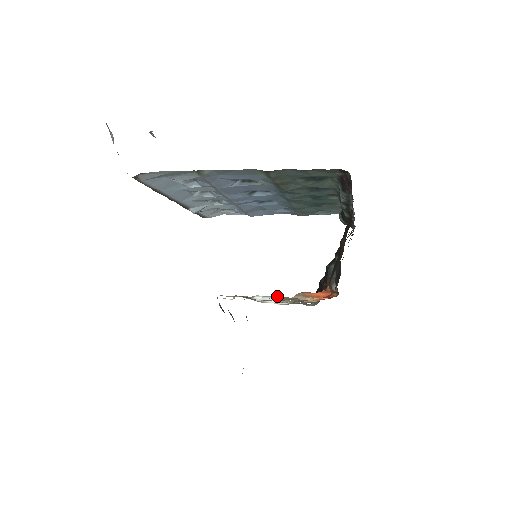
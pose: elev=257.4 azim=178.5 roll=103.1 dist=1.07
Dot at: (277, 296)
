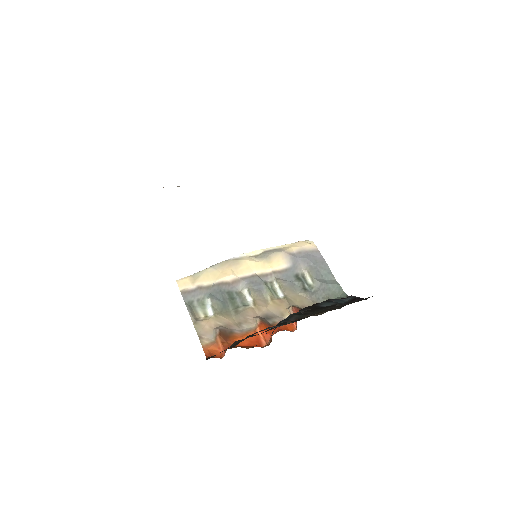
Dot at: (212, 316)
